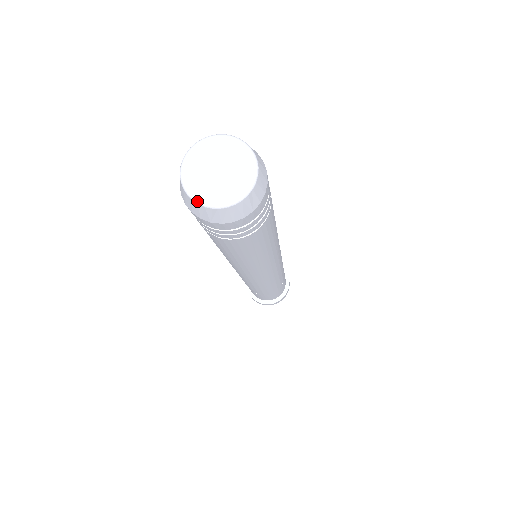
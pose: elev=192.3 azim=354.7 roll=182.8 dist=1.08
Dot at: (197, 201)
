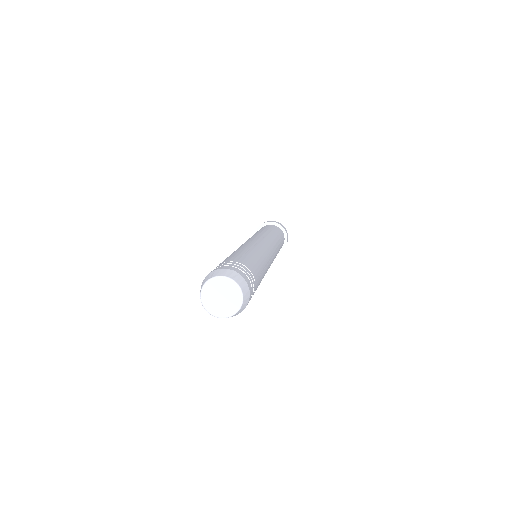
Dot at: (210, 314)
